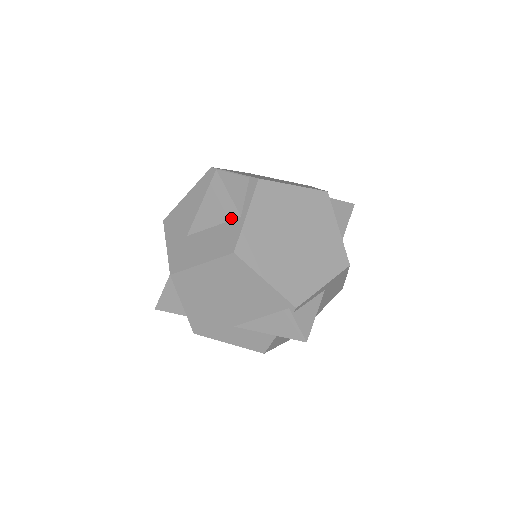
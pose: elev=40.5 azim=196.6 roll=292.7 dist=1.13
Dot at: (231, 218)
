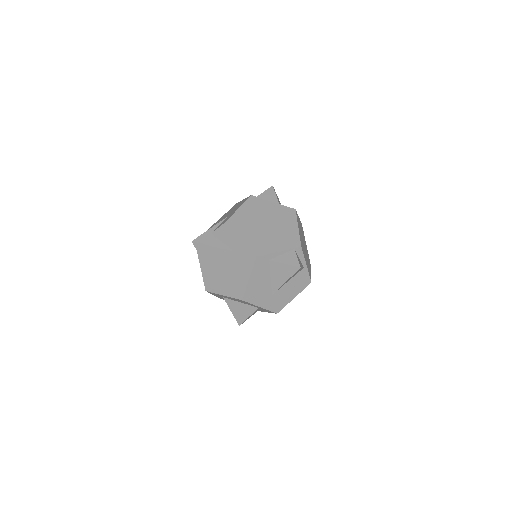
Dot at: (299, 272)
